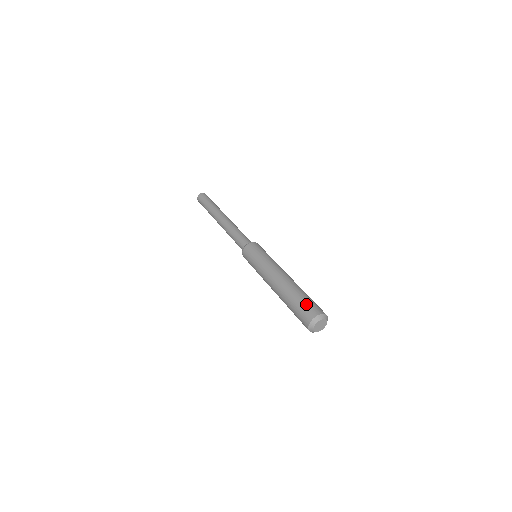
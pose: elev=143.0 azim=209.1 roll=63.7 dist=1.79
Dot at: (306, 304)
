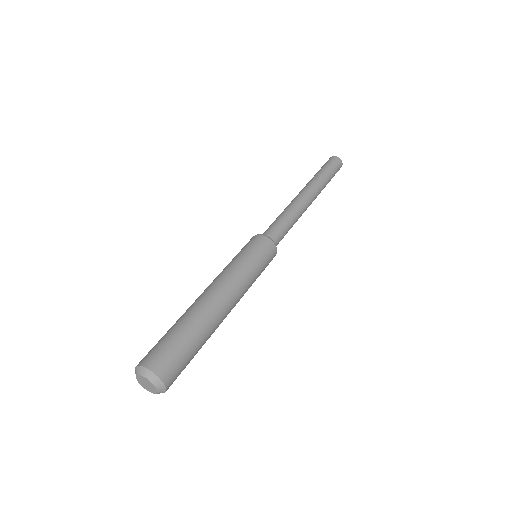
Dot at: (161, 343)
